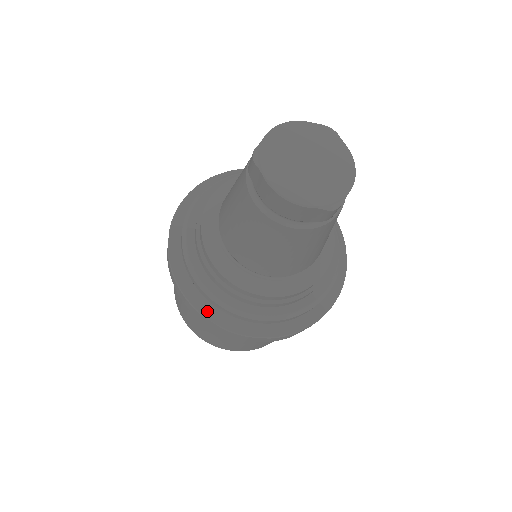
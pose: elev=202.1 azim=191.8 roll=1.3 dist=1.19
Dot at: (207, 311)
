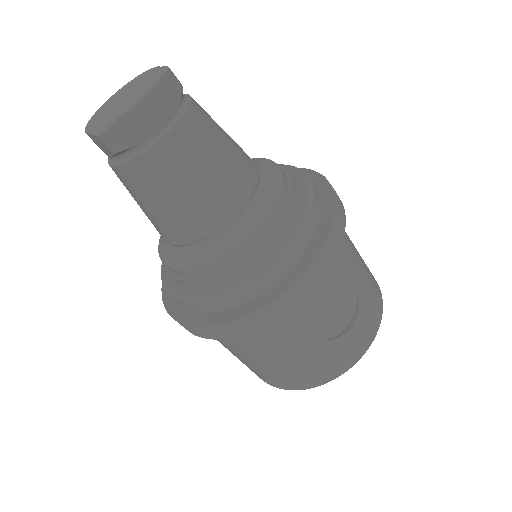
Dot at: occluded
